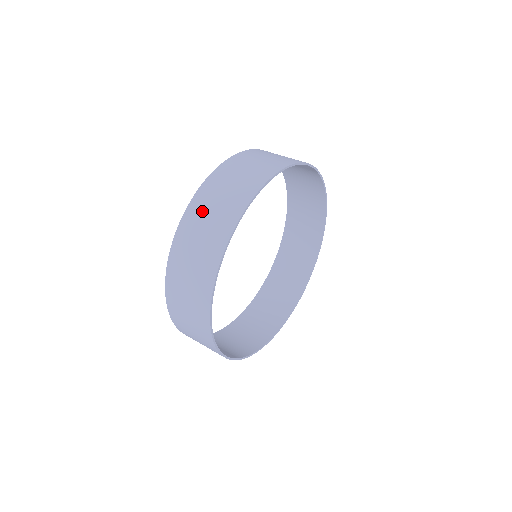
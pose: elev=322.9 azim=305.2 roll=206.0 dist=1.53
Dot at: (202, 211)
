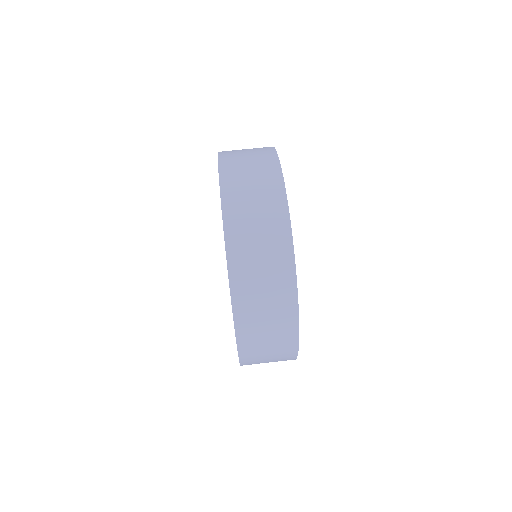
Dot at: (249, 275)
